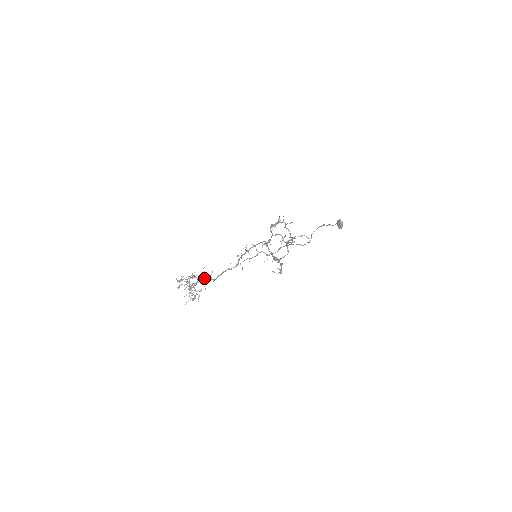
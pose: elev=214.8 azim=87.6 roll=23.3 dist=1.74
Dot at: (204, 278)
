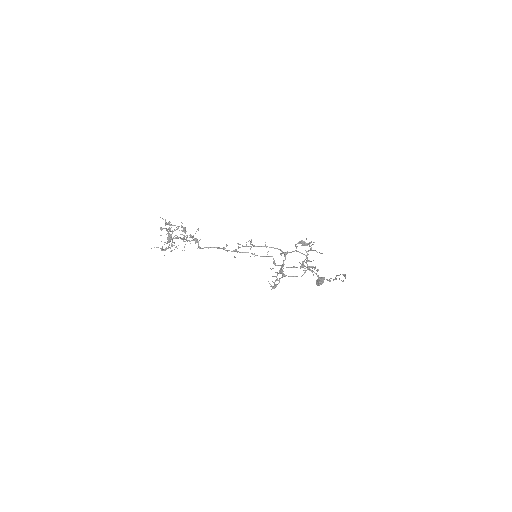
Dot at: (186, 238)
